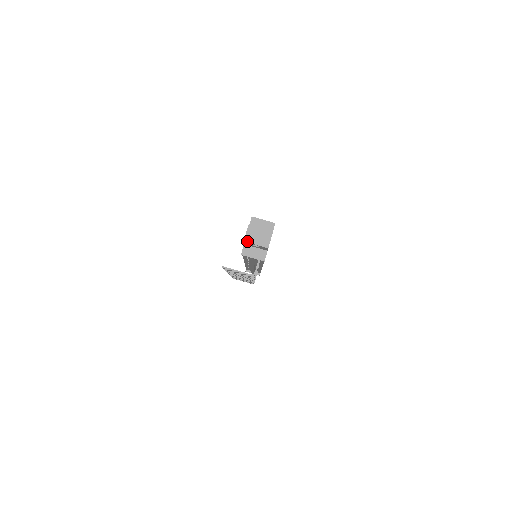
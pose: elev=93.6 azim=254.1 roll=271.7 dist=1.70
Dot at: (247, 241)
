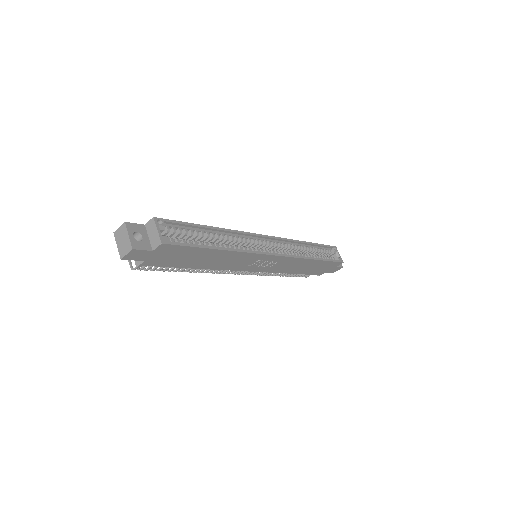
Dot at: (115, 235)
